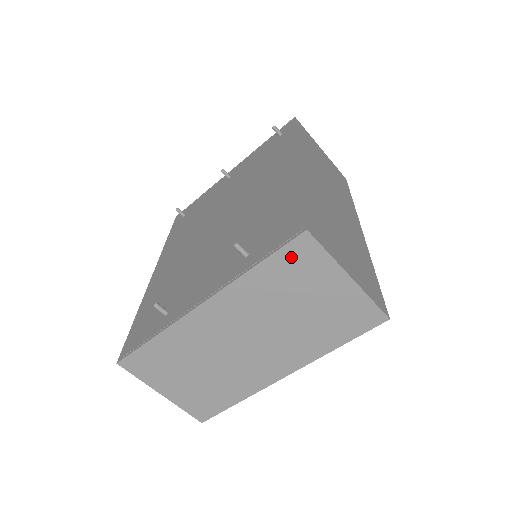
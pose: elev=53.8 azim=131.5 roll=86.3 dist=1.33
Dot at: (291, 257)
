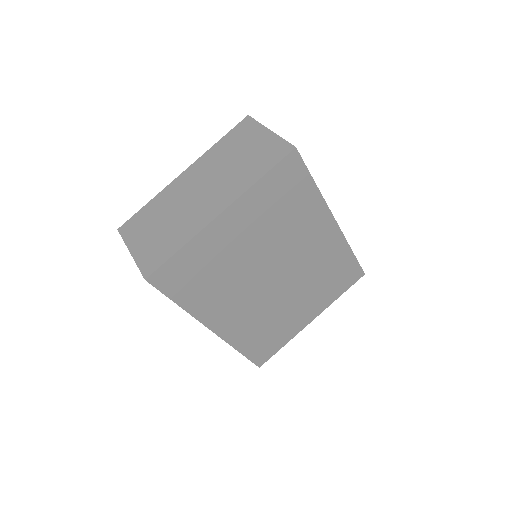
Dot at: (238, 130)
